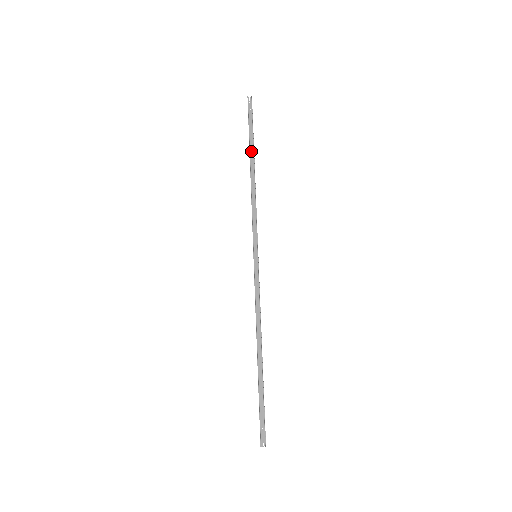
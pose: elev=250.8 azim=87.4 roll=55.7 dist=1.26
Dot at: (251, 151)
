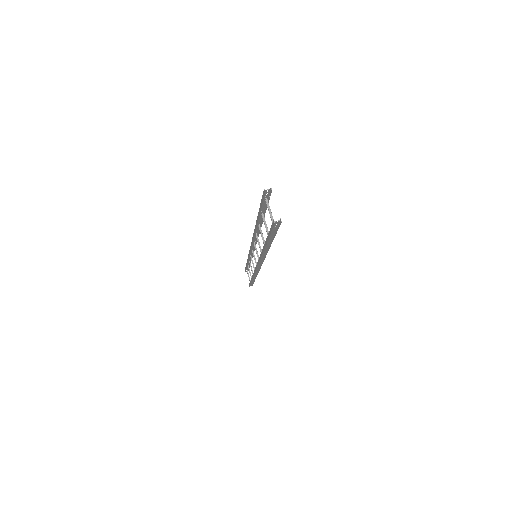
Dot at: (248, 264)
